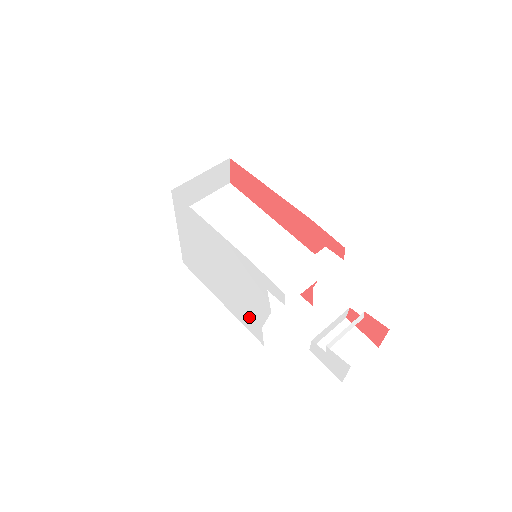
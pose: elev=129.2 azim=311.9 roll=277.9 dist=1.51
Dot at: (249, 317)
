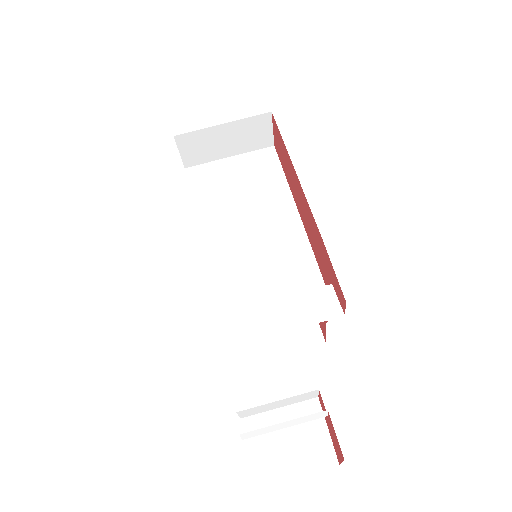
Dot at: occluded
